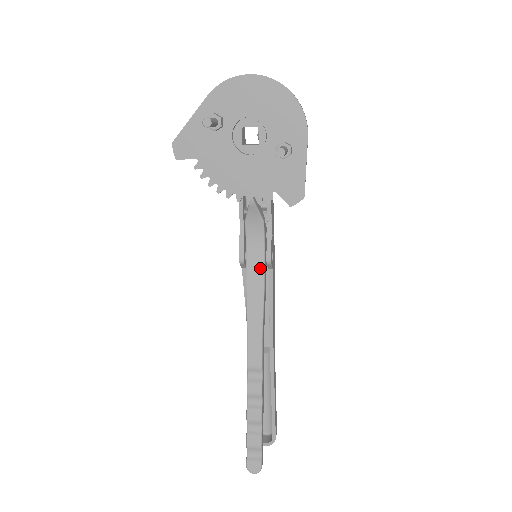
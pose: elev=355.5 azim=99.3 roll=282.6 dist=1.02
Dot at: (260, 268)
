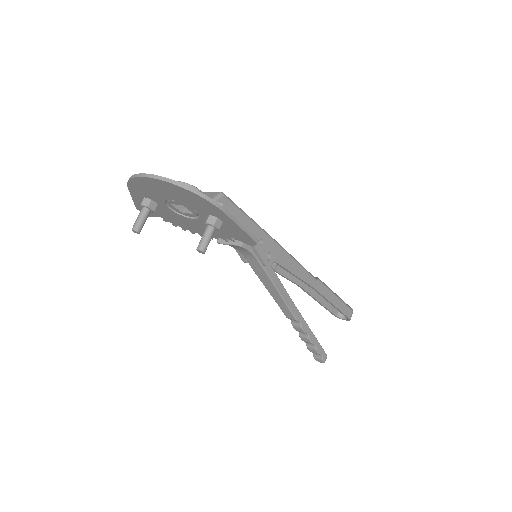
Dot at: (261, 269)
